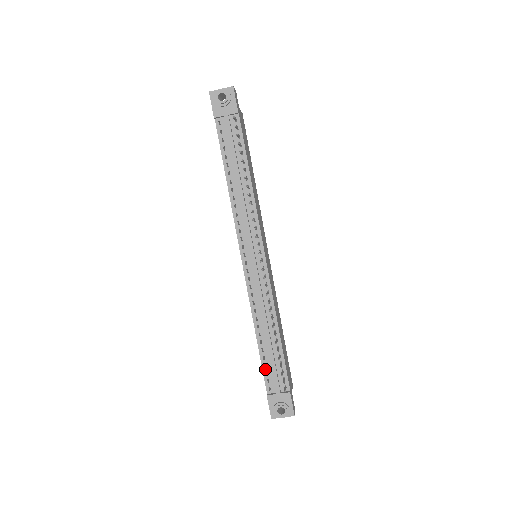
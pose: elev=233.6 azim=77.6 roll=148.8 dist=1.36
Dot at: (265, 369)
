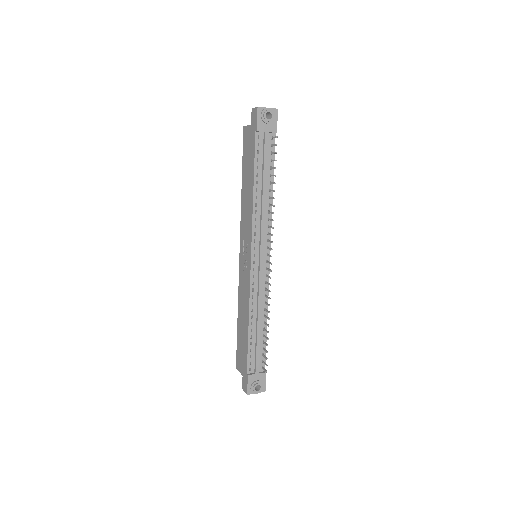
Dot at: (250, 353)
